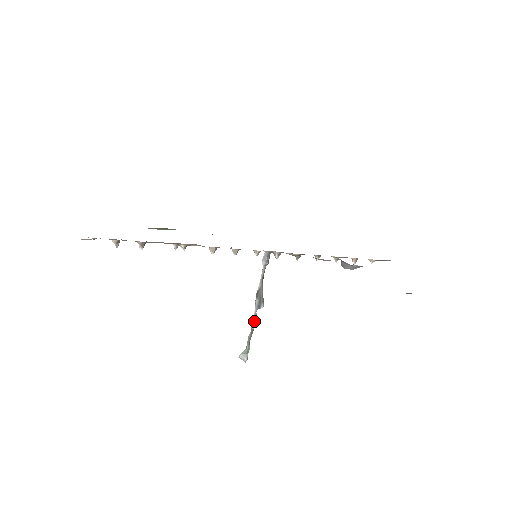
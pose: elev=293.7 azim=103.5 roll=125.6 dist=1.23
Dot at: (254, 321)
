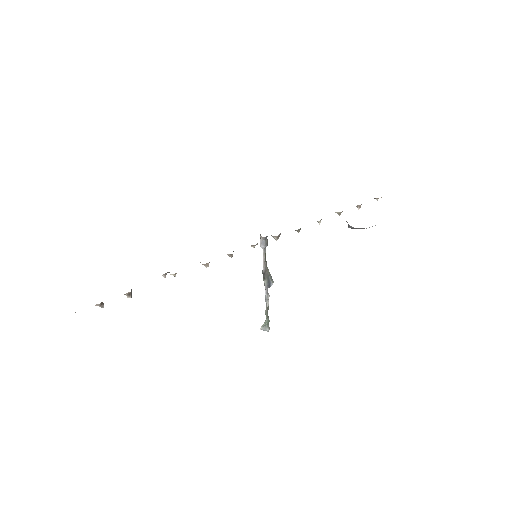
Dot at: (267, 299)
